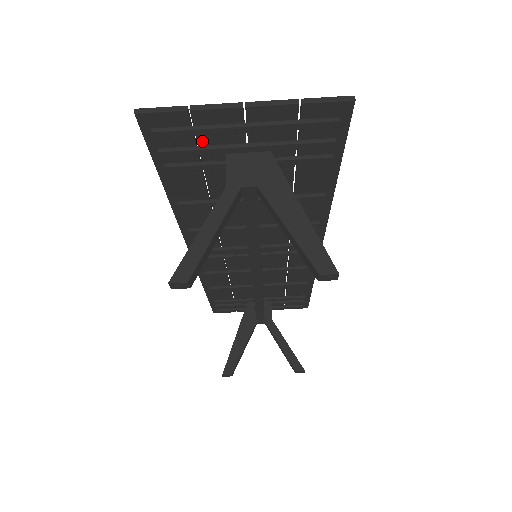
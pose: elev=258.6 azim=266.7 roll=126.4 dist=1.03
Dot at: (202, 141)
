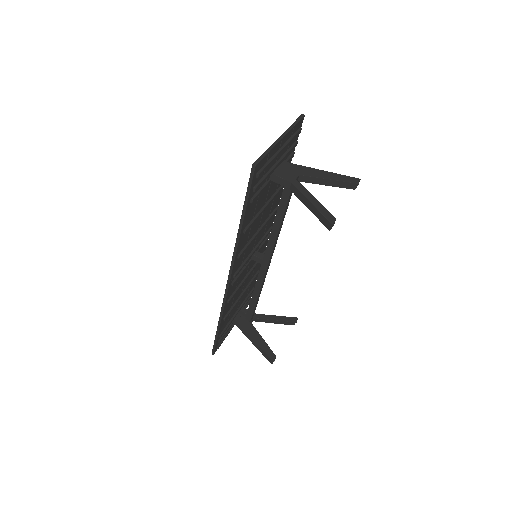
Dot at: (266, 171)
